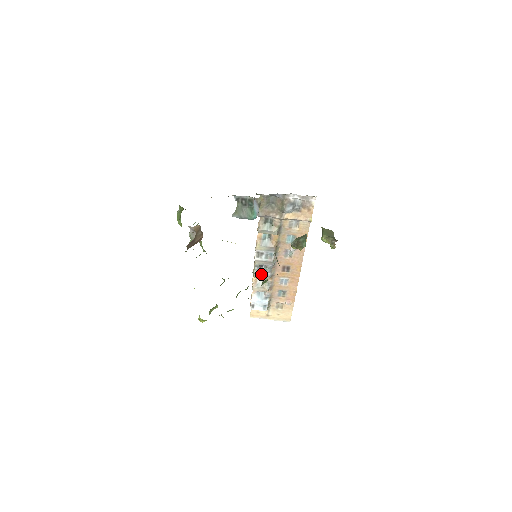
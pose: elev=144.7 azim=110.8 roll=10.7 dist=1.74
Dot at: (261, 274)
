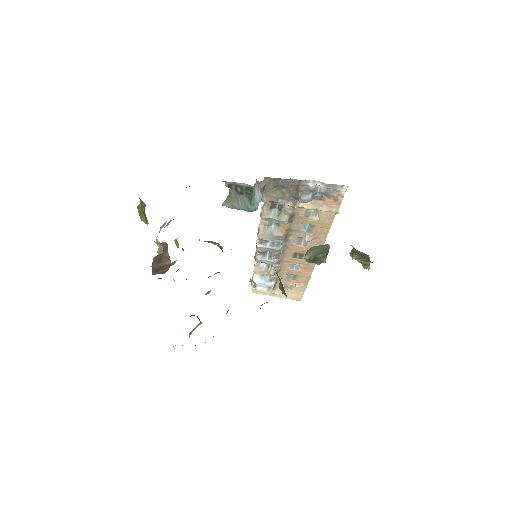
Dot at: (265, 259)
